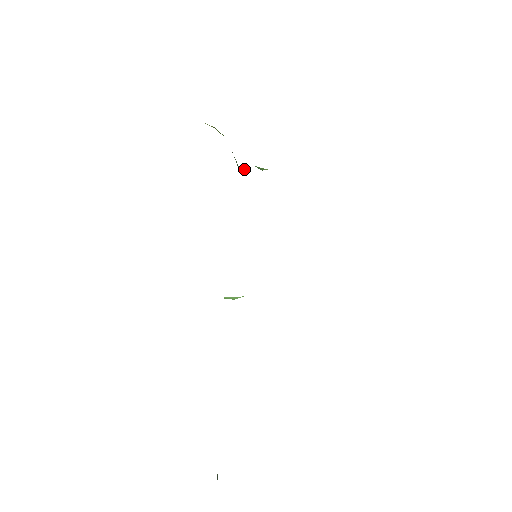
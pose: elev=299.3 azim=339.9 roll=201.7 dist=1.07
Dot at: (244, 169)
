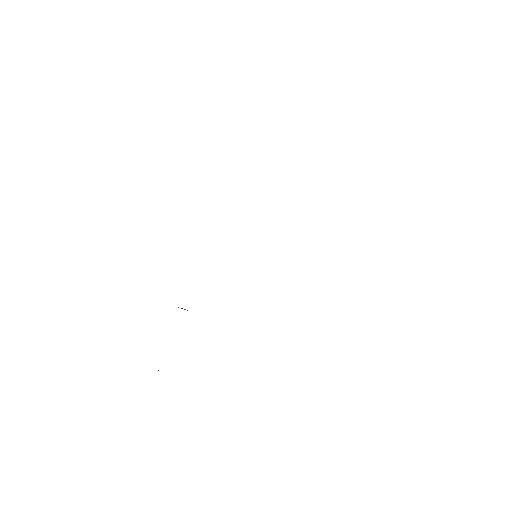
Dot at: occluded
